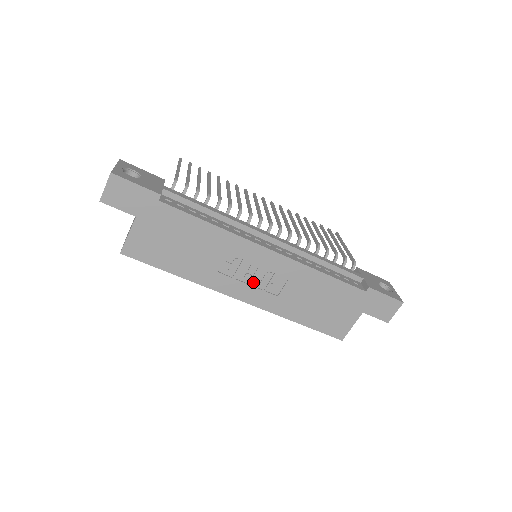
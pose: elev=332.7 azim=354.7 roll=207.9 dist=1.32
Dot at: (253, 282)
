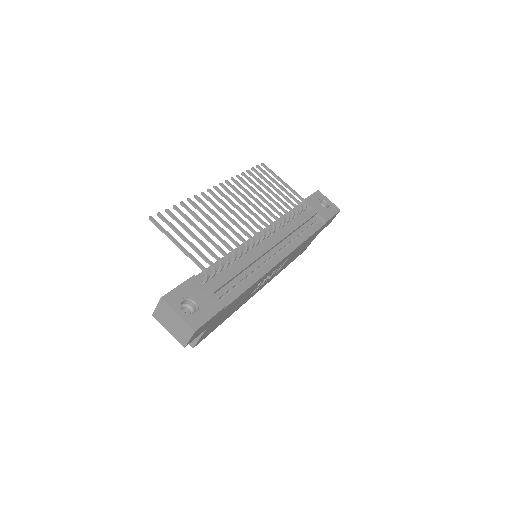
Dot at: occluded
